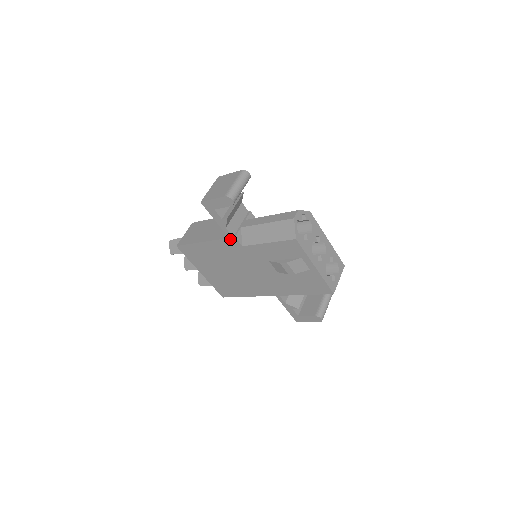
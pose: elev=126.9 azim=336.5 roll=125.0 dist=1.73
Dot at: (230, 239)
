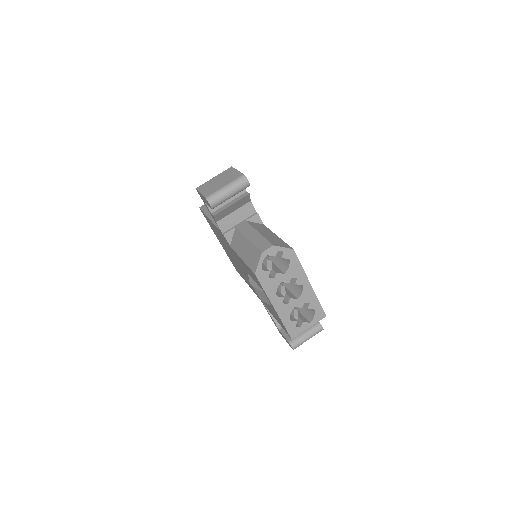
Dot at: occluded
